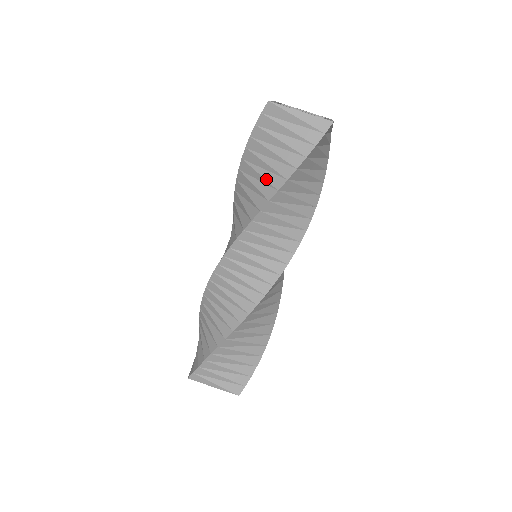
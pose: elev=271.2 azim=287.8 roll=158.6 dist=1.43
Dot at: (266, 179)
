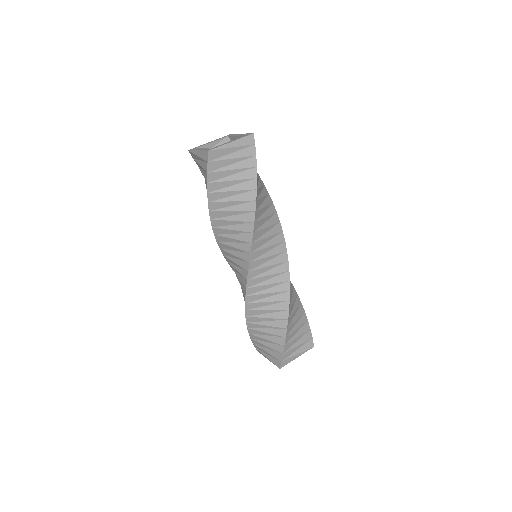
Dot at: (240, 200)
